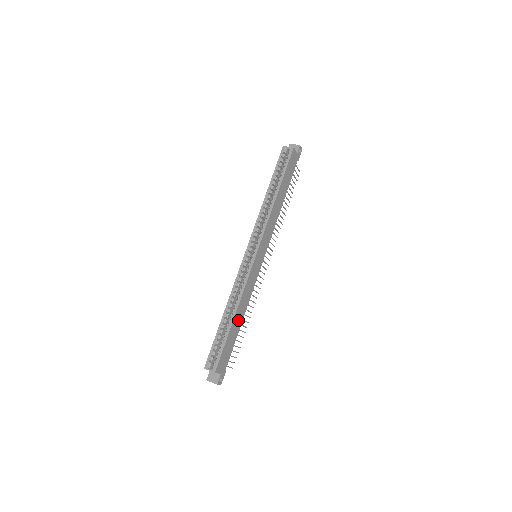
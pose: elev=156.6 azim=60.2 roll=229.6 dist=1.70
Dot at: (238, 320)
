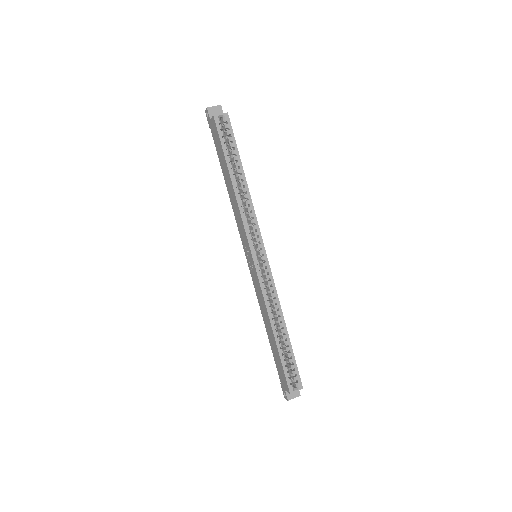
Dot at: occluded
